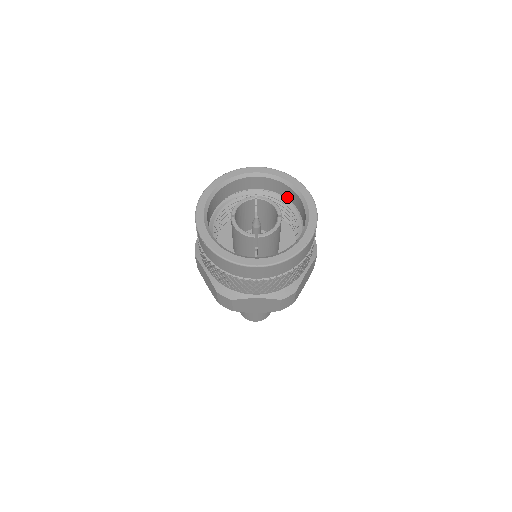
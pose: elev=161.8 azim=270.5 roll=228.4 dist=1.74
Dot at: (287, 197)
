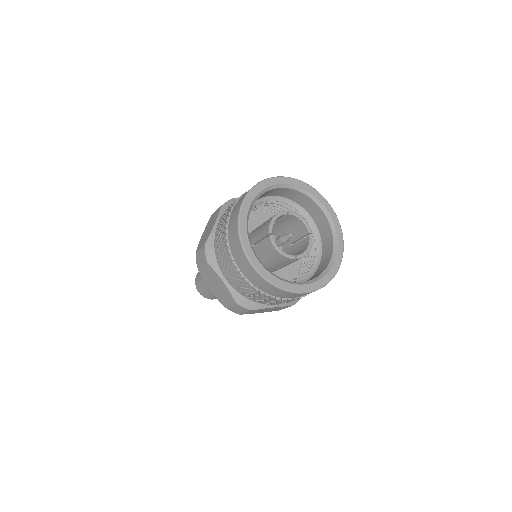
Dot at: (304, 207)
